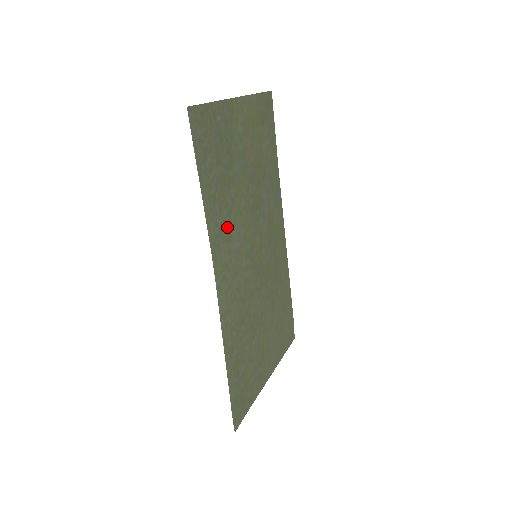
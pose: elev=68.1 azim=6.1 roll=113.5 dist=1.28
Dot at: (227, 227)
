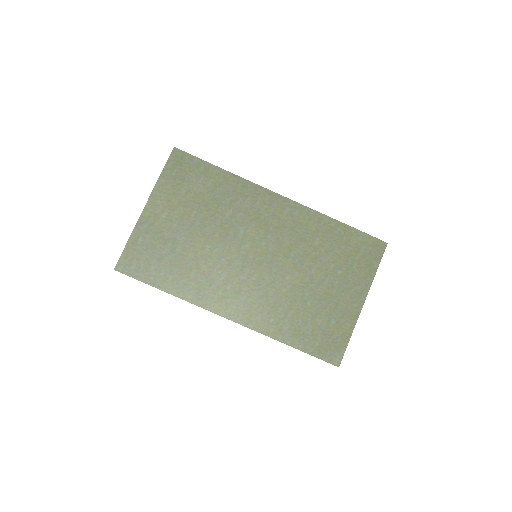
Dot at: (203, 278)
